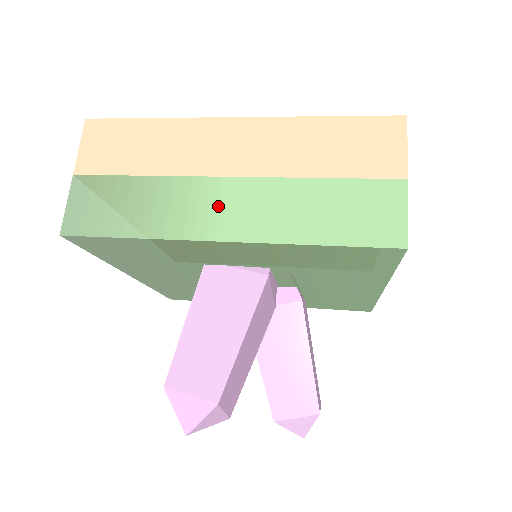
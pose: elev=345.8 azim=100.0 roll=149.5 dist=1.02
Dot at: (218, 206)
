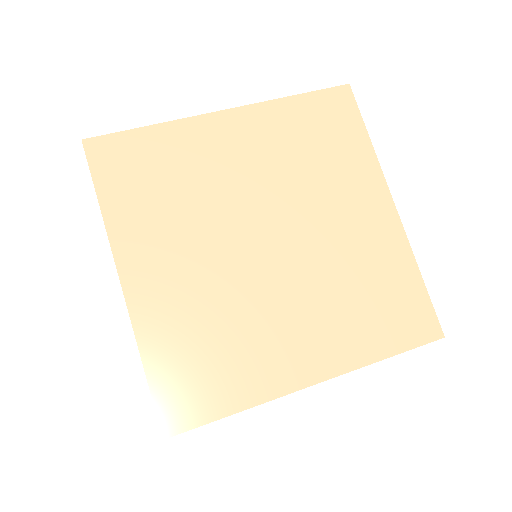
Dot at: occluded
